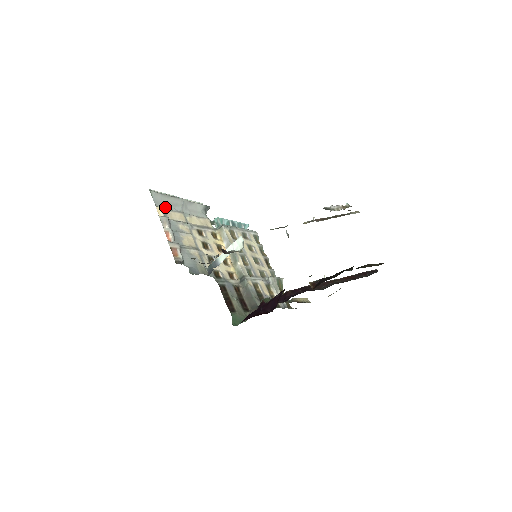
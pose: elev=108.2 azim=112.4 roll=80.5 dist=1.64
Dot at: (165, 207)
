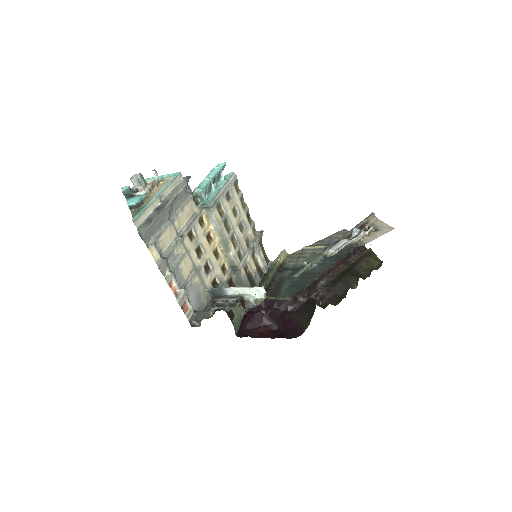
Dot at: (155, 235)
